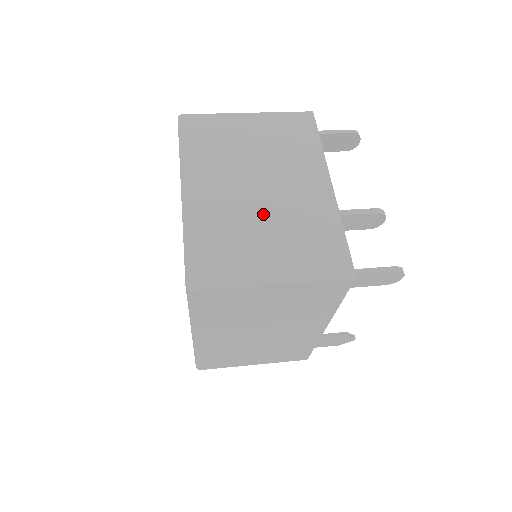
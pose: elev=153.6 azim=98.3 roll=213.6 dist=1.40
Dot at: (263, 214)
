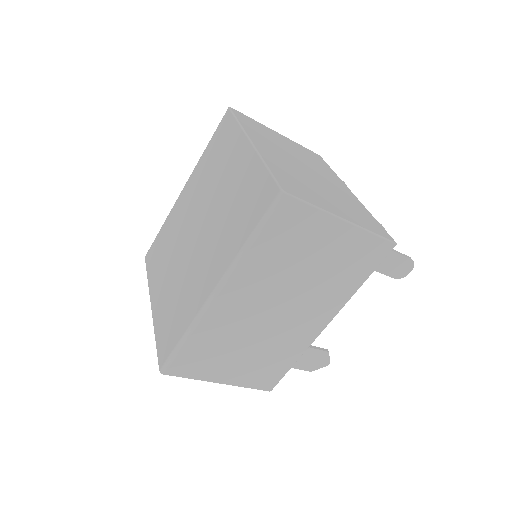
Dot at: (317, 182)
